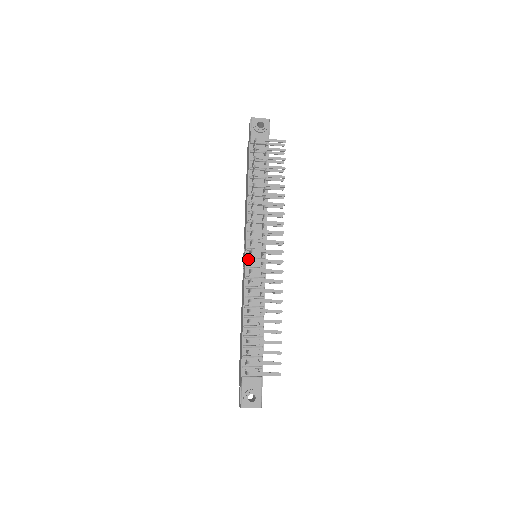
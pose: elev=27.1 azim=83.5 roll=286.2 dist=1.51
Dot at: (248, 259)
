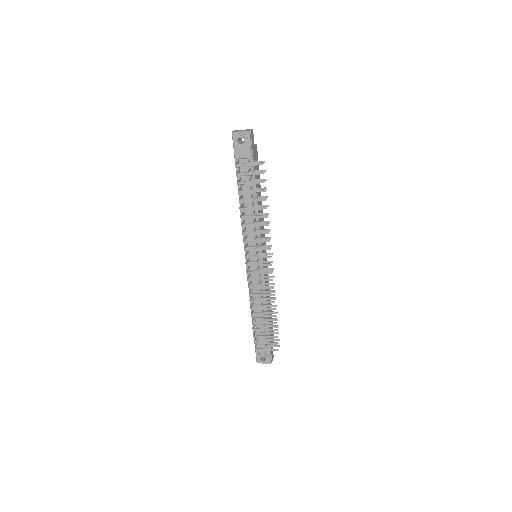
Dot at: (248, 263)
